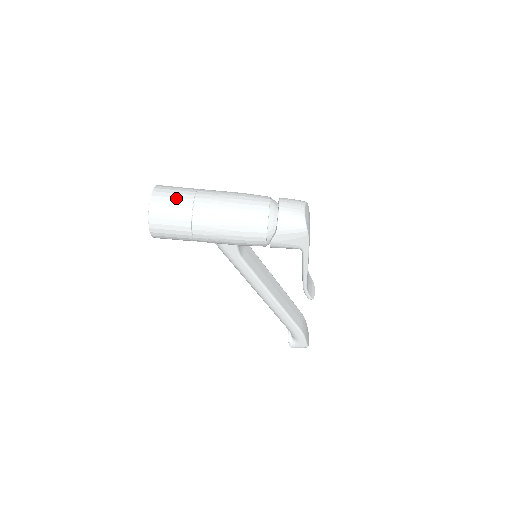
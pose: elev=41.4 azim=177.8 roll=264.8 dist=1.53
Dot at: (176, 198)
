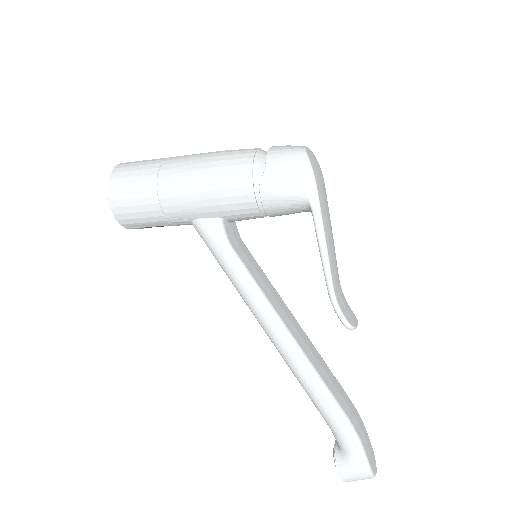
Dot at: (147, 160)
